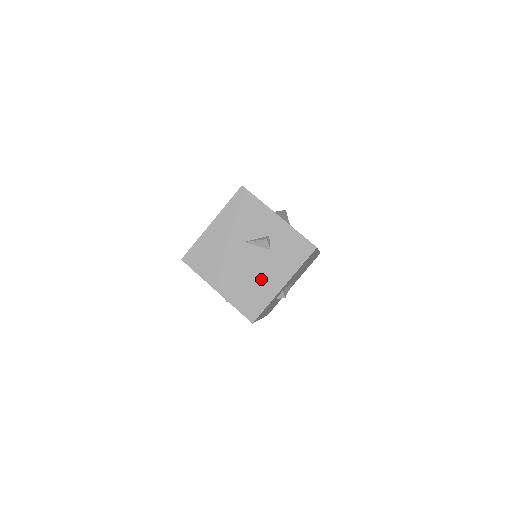
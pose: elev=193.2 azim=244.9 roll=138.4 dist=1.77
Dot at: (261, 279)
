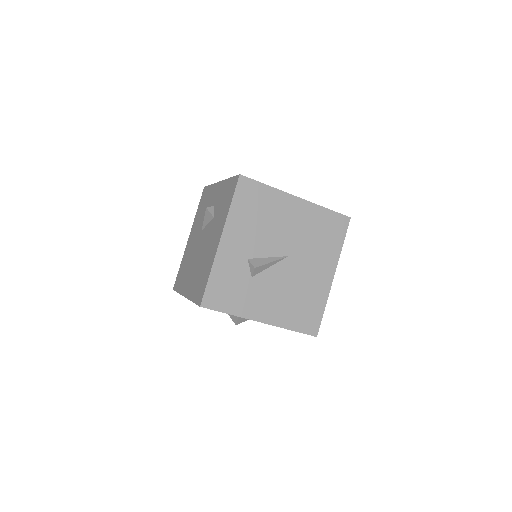
Dot at: (207, 252)
